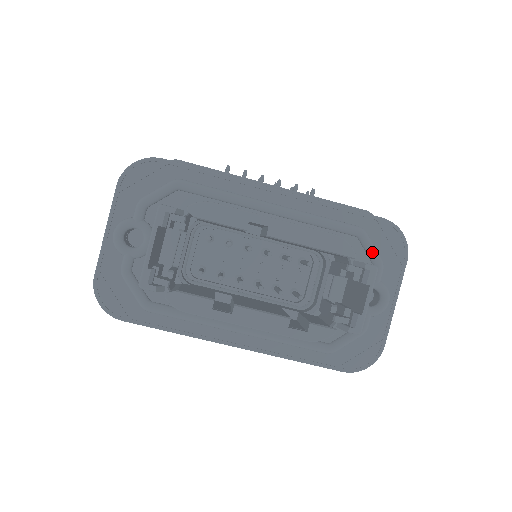
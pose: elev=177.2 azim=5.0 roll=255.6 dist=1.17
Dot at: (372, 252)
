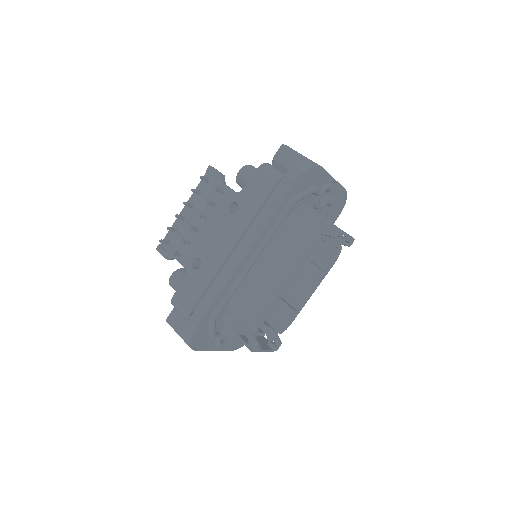
Dot at: occluded
